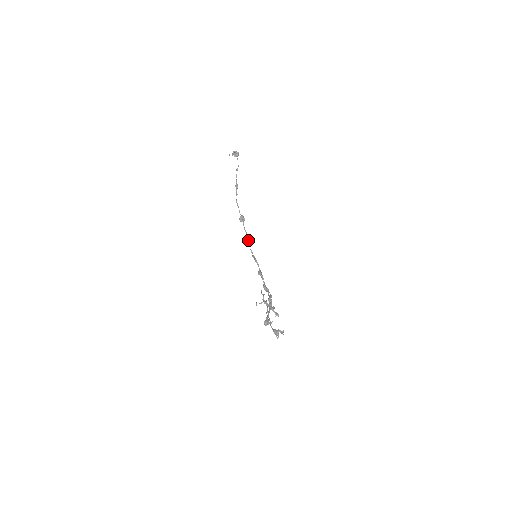
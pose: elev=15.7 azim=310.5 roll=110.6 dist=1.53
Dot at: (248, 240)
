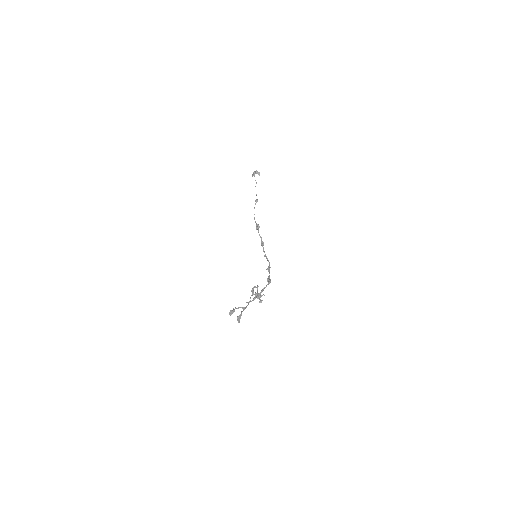
Dot at: (262, 243)
